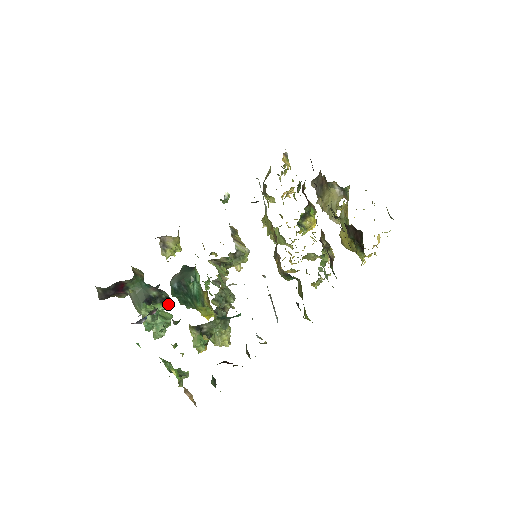
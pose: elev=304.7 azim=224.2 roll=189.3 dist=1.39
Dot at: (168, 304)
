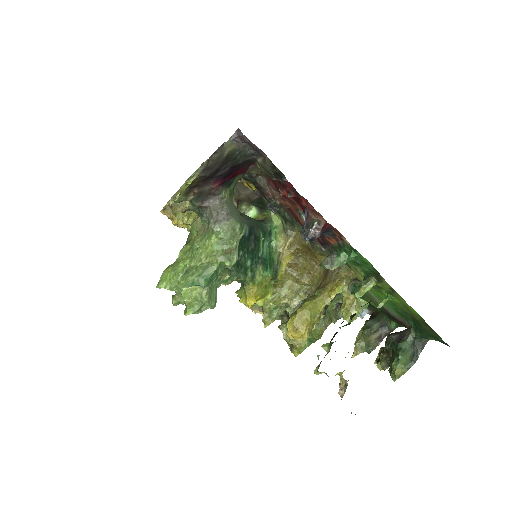
Dot at: occluded
